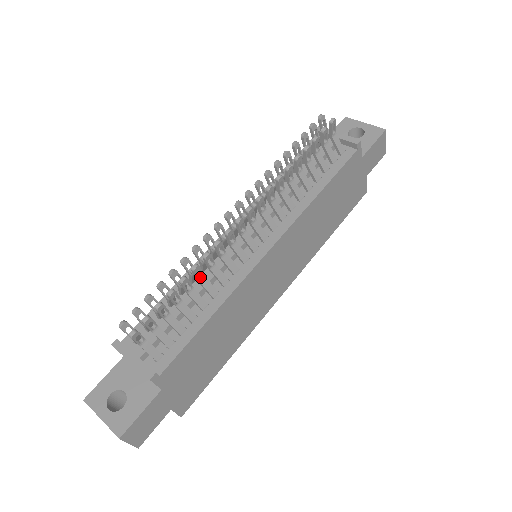
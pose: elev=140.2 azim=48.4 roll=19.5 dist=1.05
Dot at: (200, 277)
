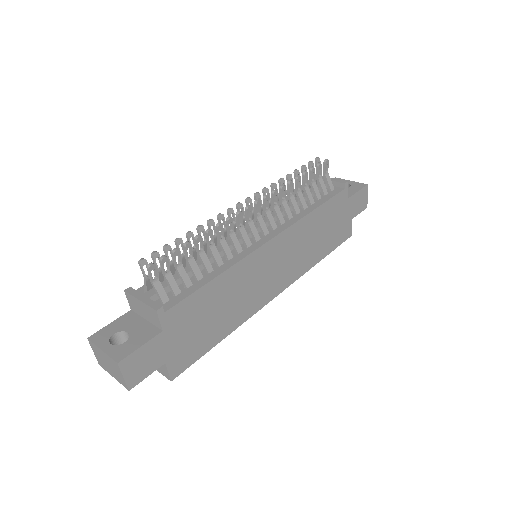
Dot at: (211, 244)
